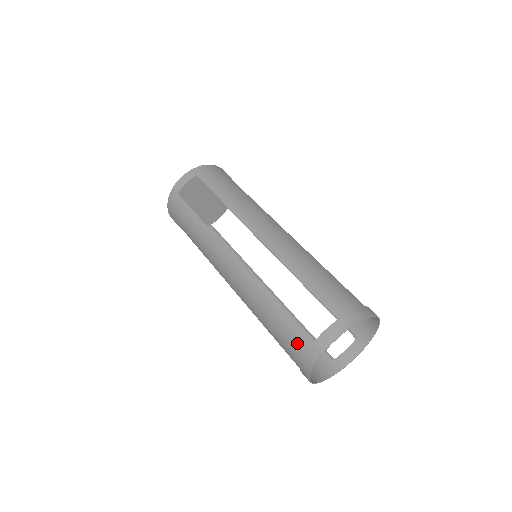
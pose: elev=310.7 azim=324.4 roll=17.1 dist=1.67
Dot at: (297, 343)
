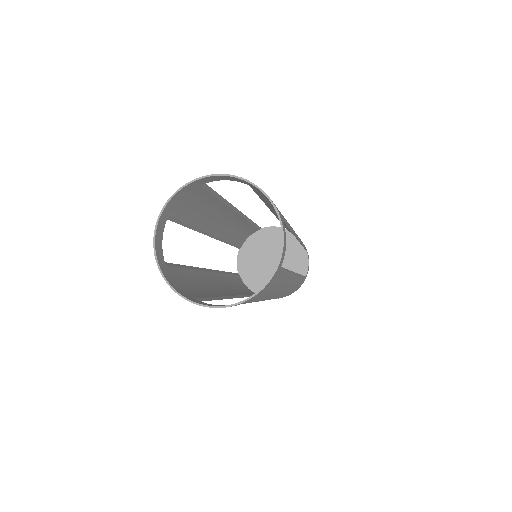
Dot at: (176, 278)
